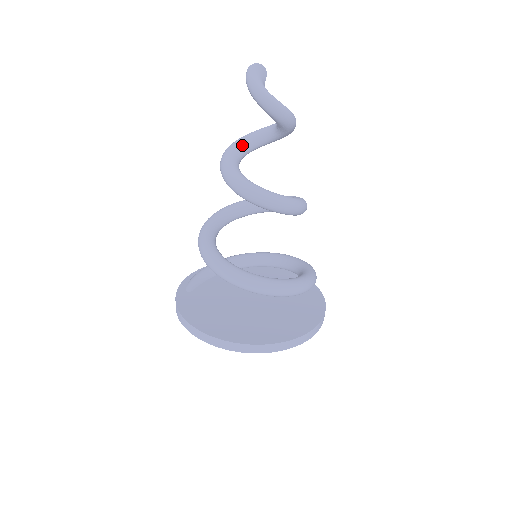
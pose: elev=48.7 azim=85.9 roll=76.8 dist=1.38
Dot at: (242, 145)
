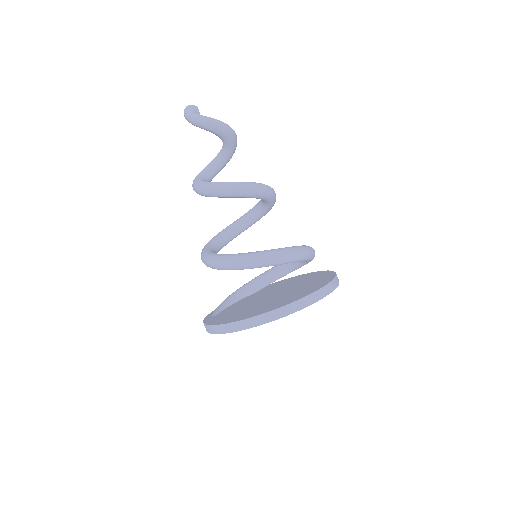
Dot at: (205, 171)
